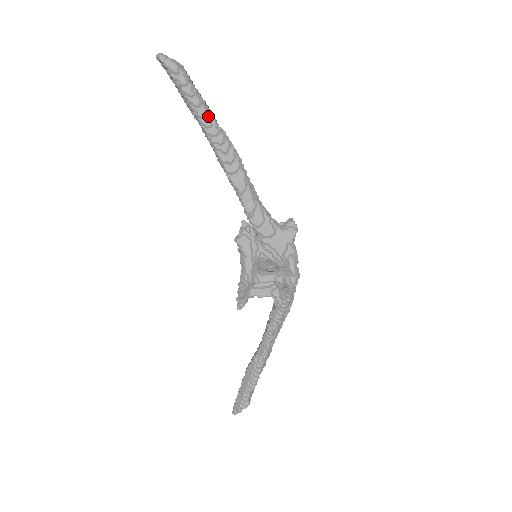
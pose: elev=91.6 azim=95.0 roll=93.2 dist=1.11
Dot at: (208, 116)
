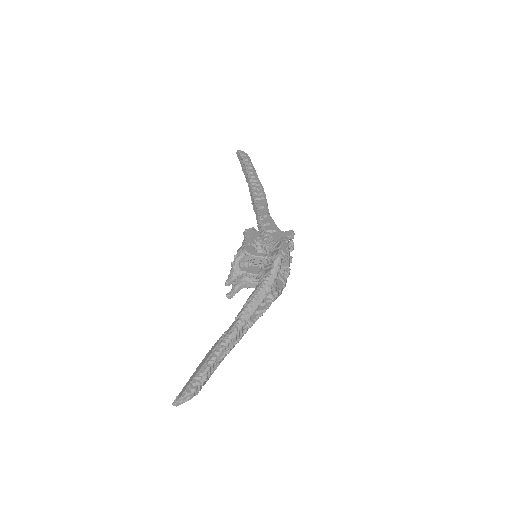
Dot at: (254, 173)
